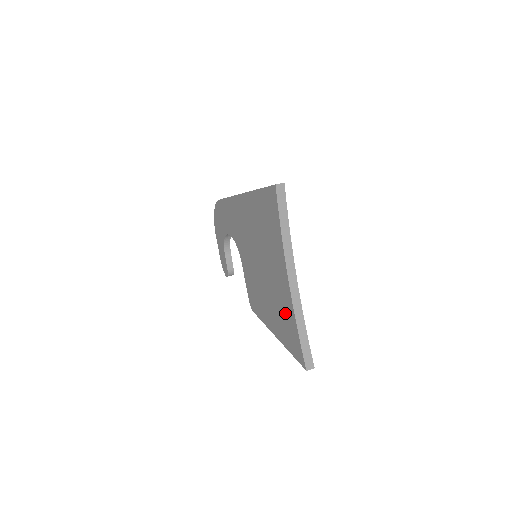
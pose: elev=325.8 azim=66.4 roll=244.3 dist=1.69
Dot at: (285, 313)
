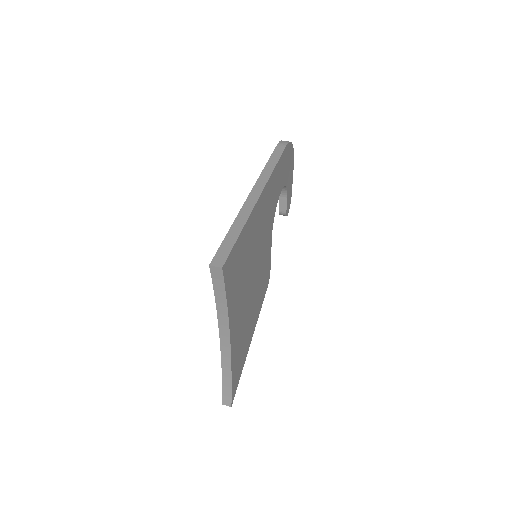
Dot at: occluded
